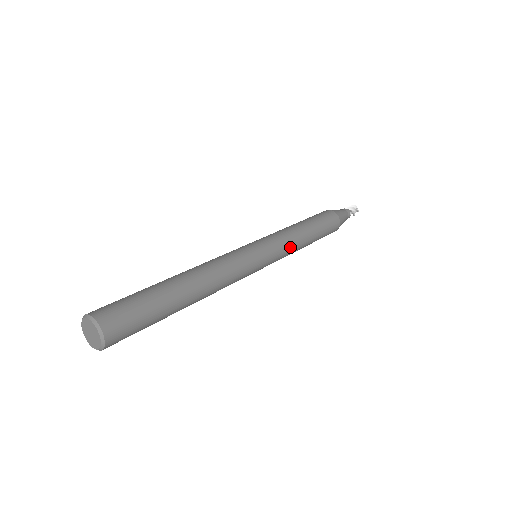
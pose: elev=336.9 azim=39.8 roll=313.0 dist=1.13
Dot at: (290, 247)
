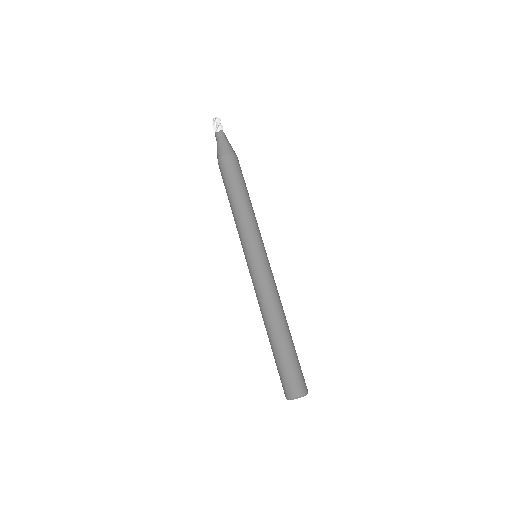
Dot at: (257, 225)
